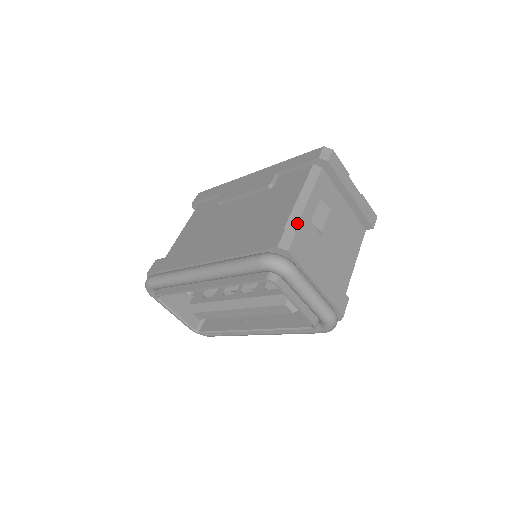
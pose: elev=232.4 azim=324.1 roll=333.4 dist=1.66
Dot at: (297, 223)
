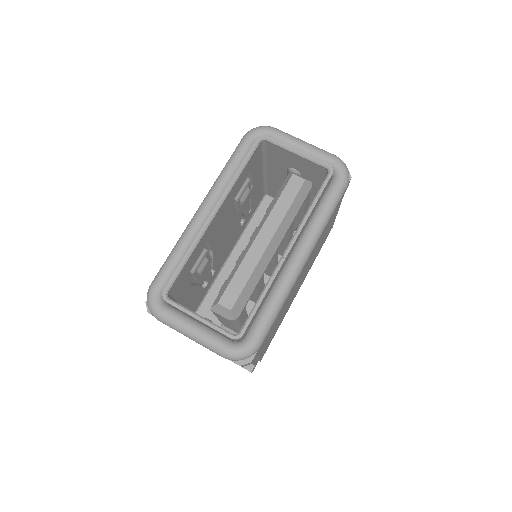
Dot at: occluded
